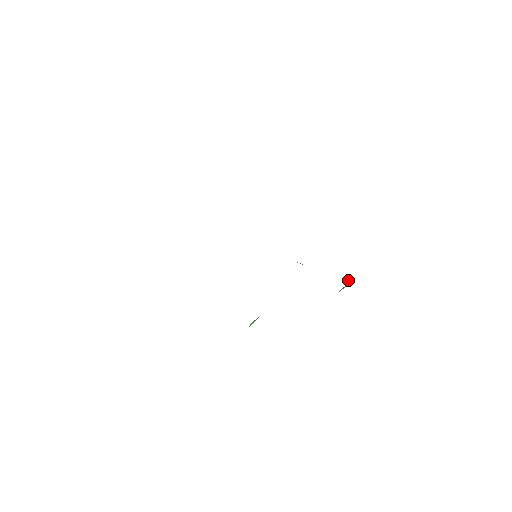
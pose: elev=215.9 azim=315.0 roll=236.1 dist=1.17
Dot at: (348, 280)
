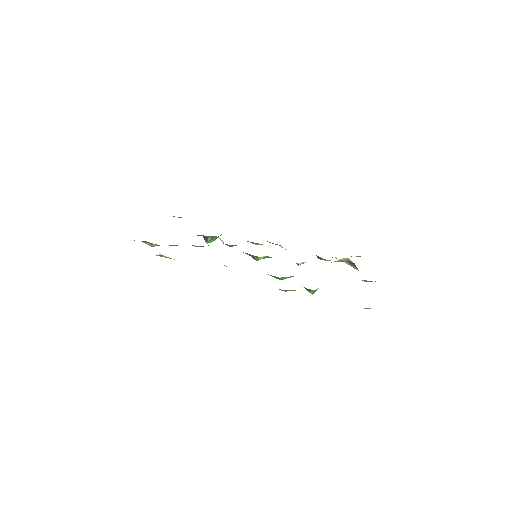
Dot at: occluded
